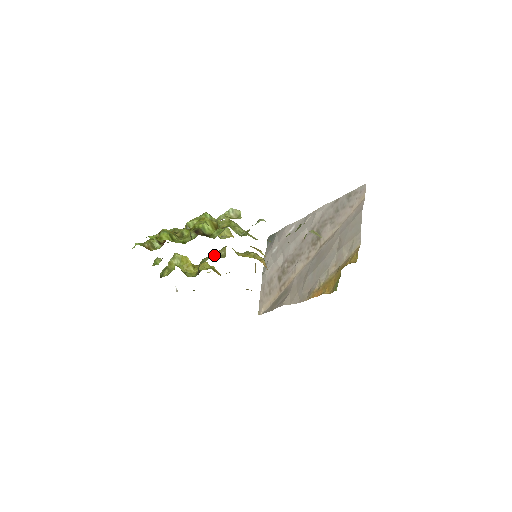
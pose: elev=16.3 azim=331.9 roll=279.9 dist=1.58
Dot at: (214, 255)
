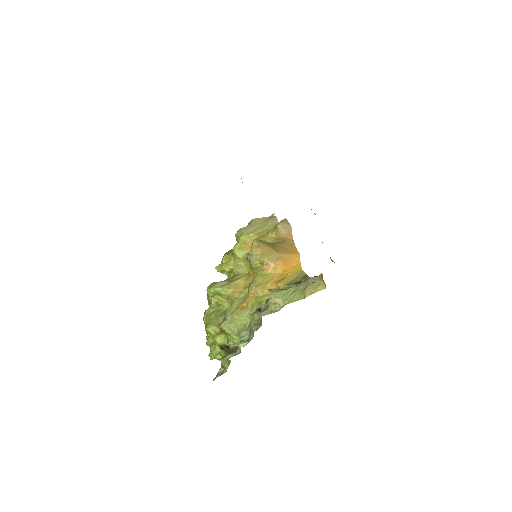
Dot at: occluded
